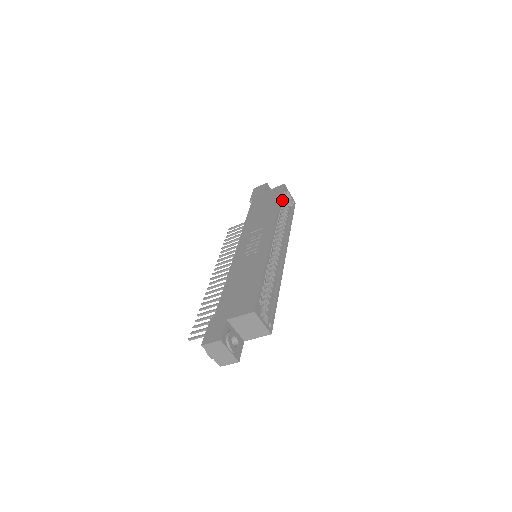
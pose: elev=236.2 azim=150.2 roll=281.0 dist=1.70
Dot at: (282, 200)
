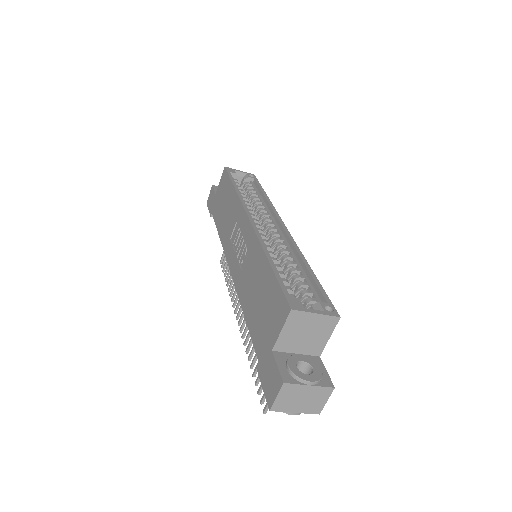
Dot at: occluded
